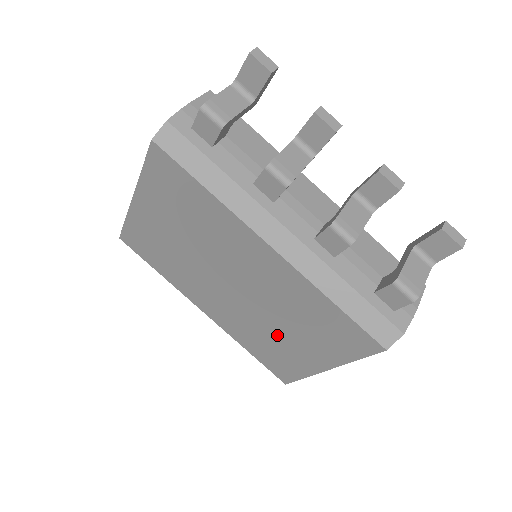
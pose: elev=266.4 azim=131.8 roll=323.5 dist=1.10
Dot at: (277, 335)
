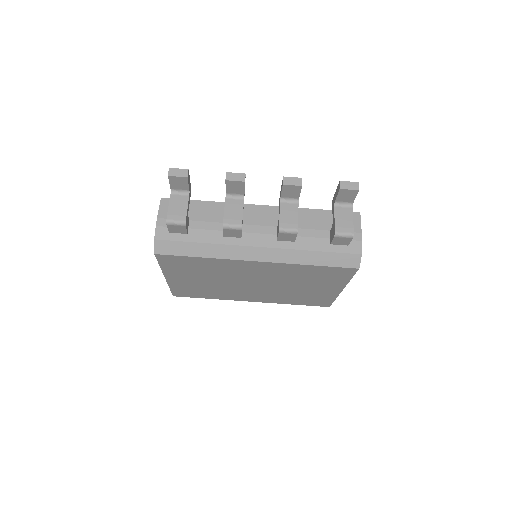
Dot at: (301, 291)
